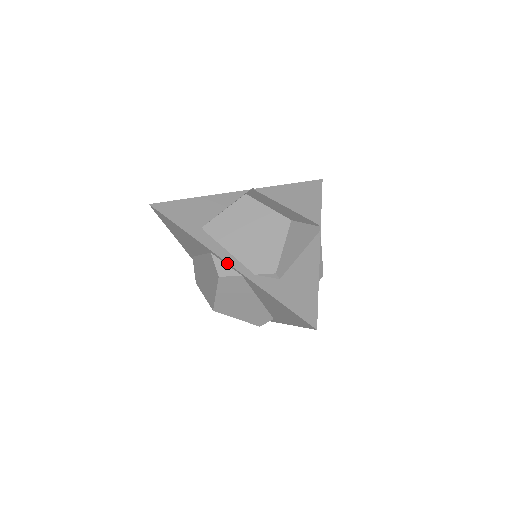
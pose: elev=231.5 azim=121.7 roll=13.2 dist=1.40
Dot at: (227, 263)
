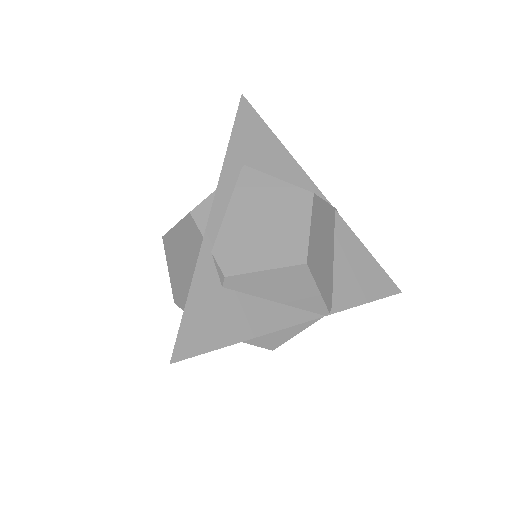
Dot at: (210, 212)
